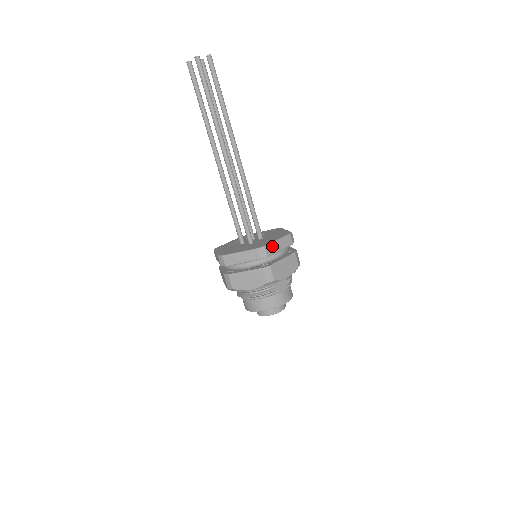
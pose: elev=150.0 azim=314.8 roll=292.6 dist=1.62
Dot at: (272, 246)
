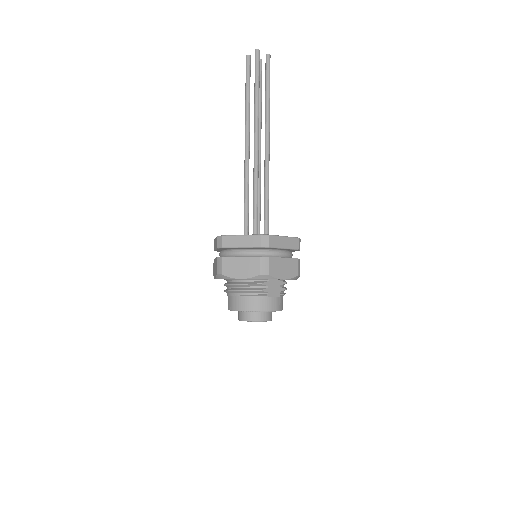
Dot at: (277, 239)
